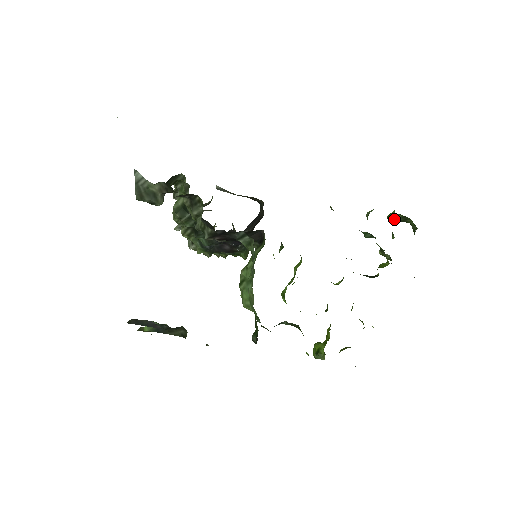
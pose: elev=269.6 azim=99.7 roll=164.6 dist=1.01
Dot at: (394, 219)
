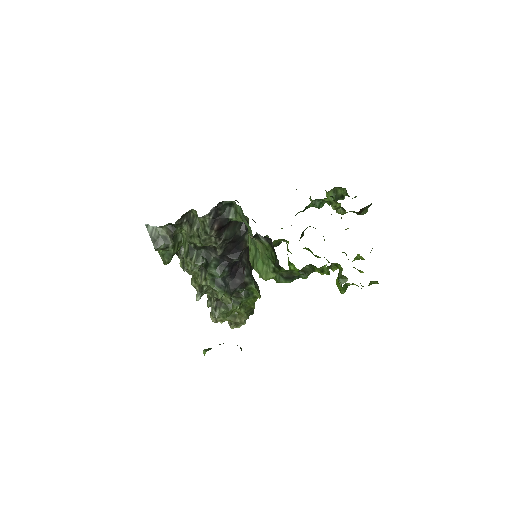
Dot at: occluded
